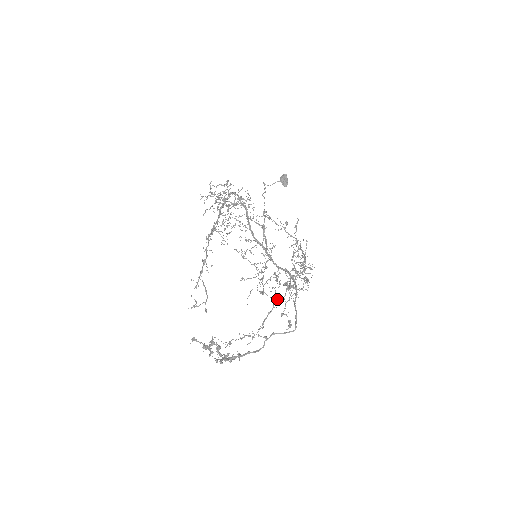
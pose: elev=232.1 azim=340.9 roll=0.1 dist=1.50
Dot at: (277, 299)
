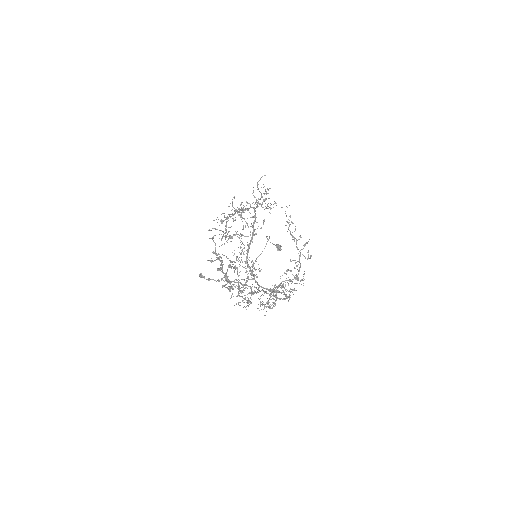
Dot at: (263, 290)
